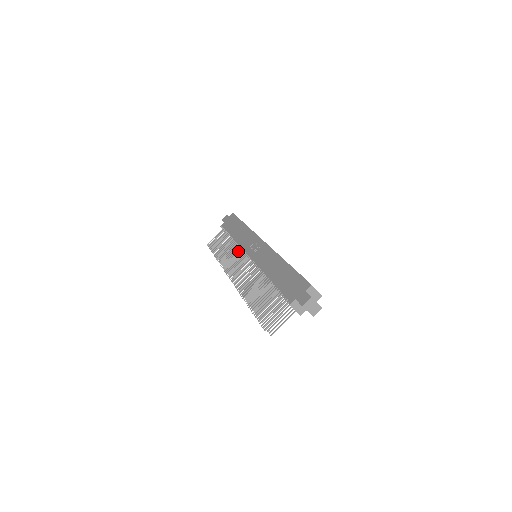
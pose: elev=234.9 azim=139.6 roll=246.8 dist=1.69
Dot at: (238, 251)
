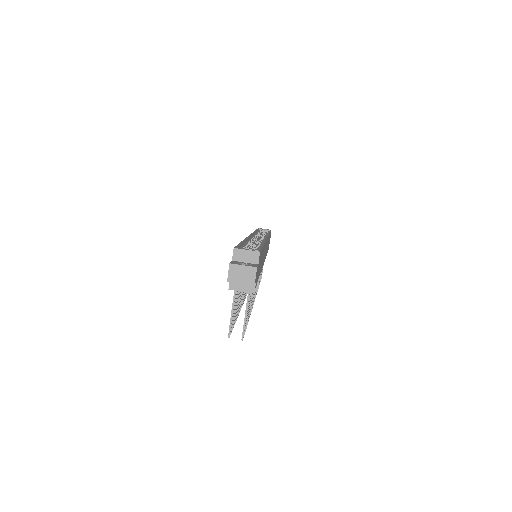
Dot at: occluded
